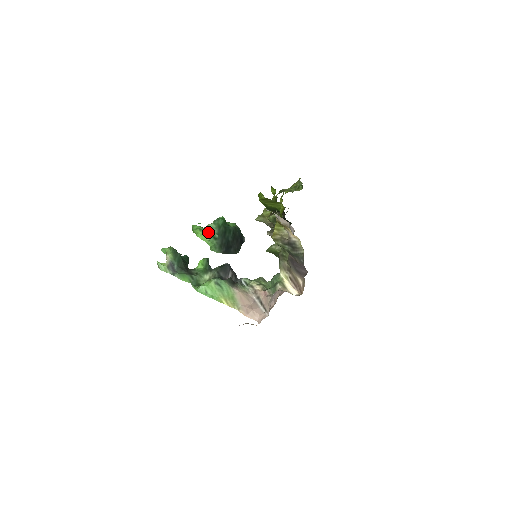
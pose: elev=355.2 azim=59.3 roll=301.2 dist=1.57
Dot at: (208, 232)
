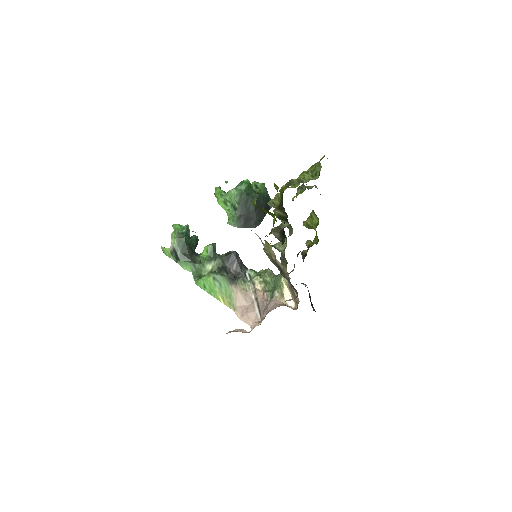
Dot at: (228, 199)
